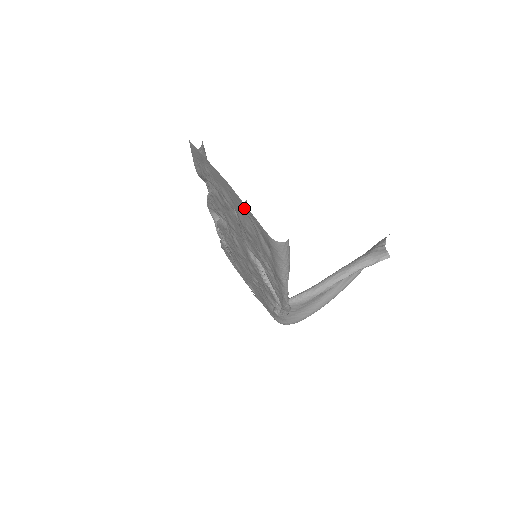
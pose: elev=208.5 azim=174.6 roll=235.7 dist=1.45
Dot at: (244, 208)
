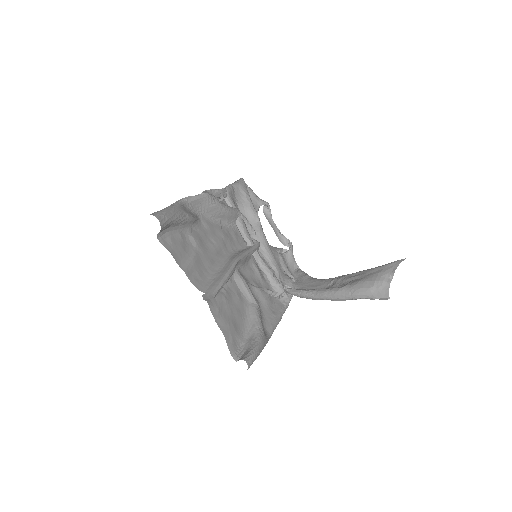
Dot at: occluded
